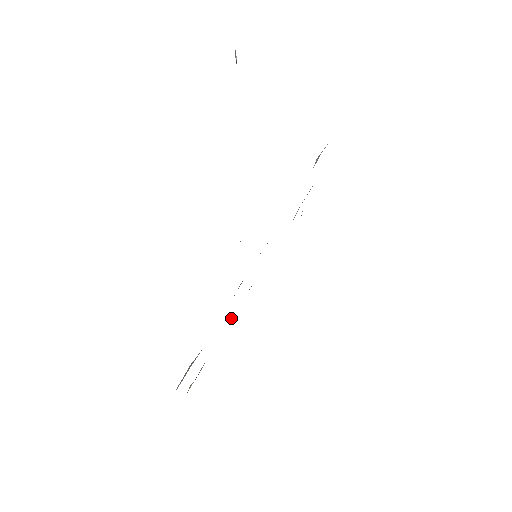
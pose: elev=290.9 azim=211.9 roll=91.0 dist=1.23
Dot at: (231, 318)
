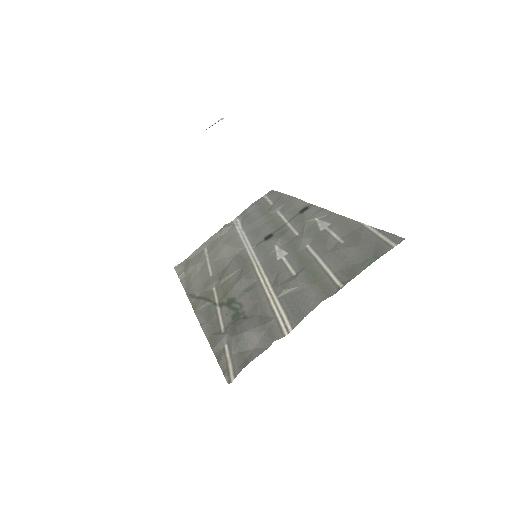
Dot at: (220, 316)
